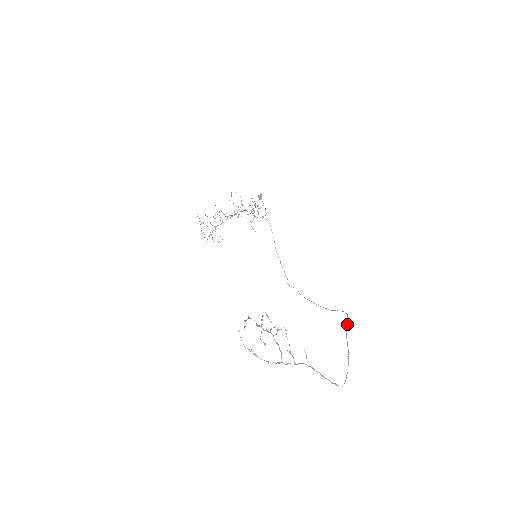
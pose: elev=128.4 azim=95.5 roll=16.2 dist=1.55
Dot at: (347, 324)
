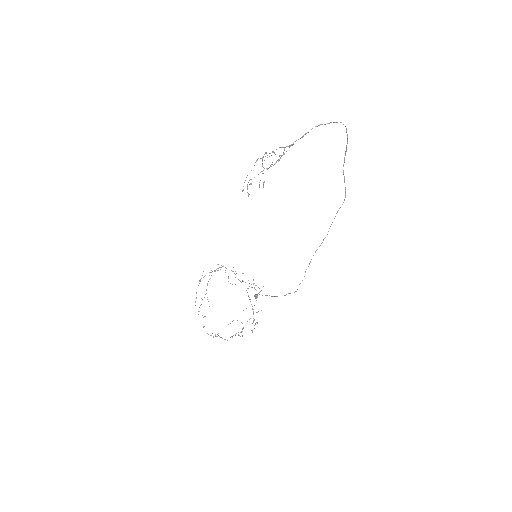
Dot at: (344, 179)
